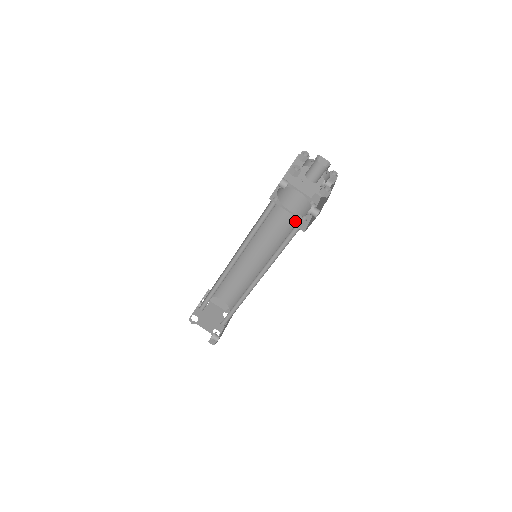
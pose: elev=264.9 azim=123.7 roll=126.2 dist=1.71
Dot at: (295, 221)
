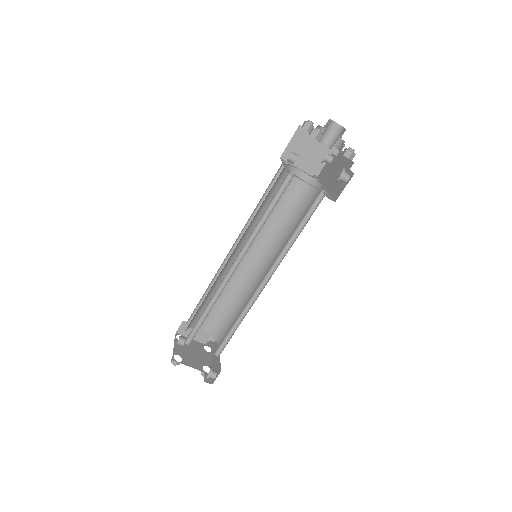
Dot at: (298, 205)
